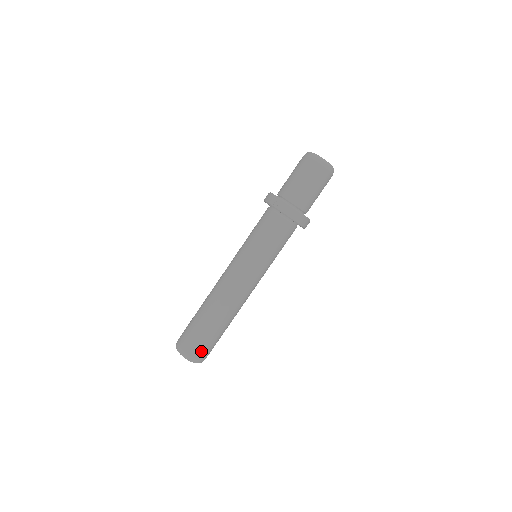
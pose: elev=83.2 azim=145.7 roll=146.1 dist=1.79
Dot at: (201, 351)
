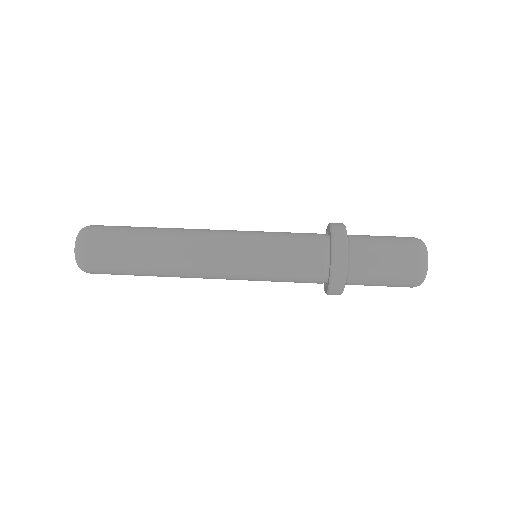
Dot at: (103, 227)
